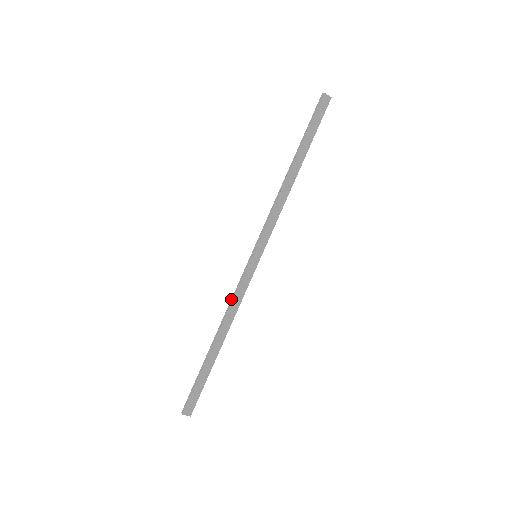
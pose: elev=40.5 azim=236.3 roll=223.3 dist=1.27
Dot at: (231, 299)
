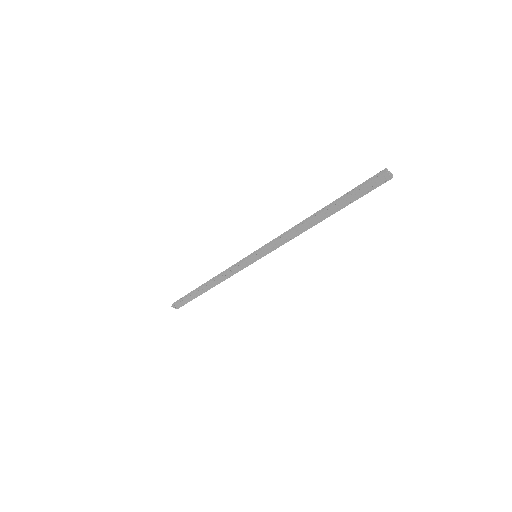
Dot at: (226, 269)
